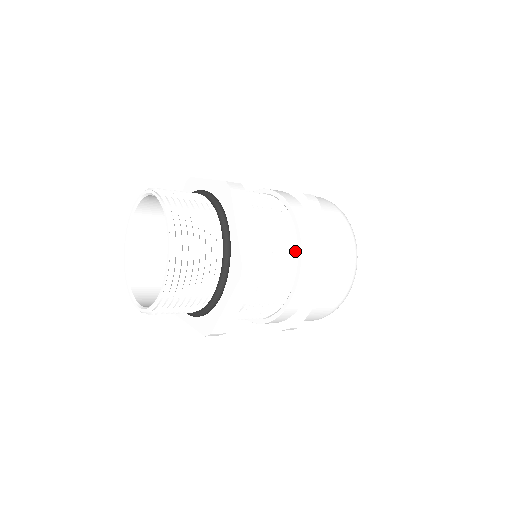
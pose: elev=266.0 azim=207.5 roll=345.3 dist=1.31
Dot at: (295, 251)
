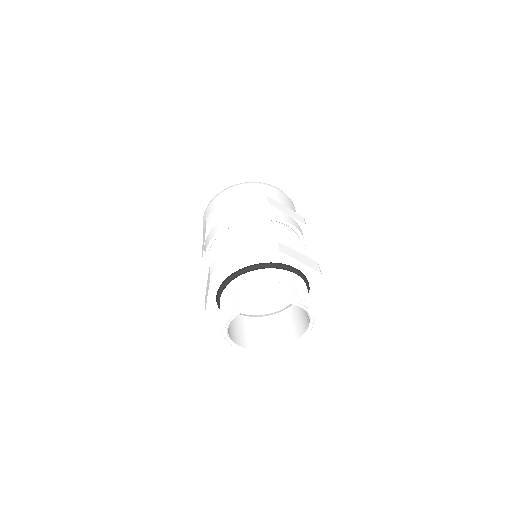
Dot at: (293, 233)
